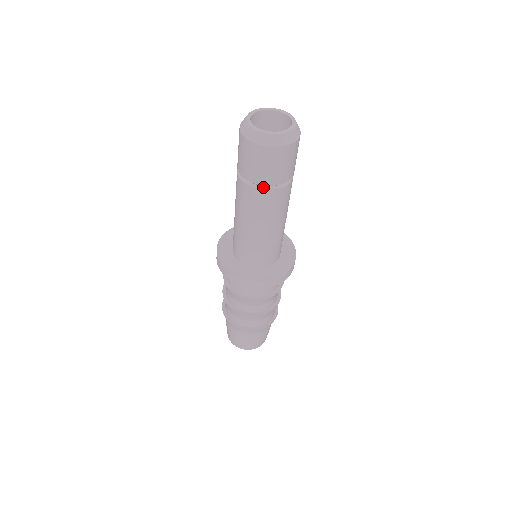
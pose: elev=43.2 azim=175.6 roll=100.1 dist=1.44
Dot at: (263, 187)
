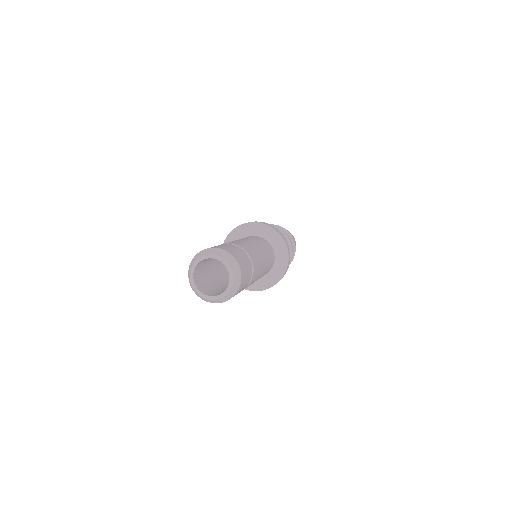
Dot at: occluded
